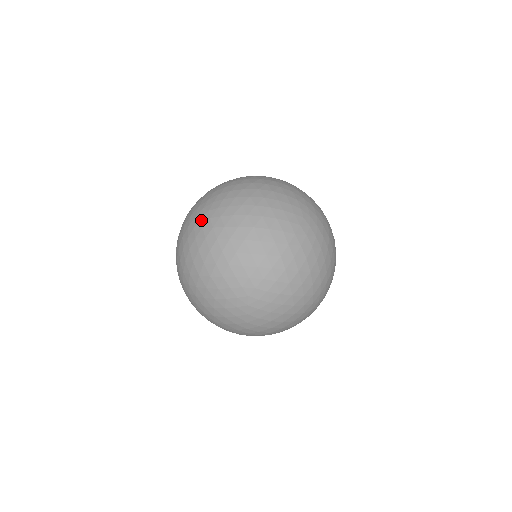
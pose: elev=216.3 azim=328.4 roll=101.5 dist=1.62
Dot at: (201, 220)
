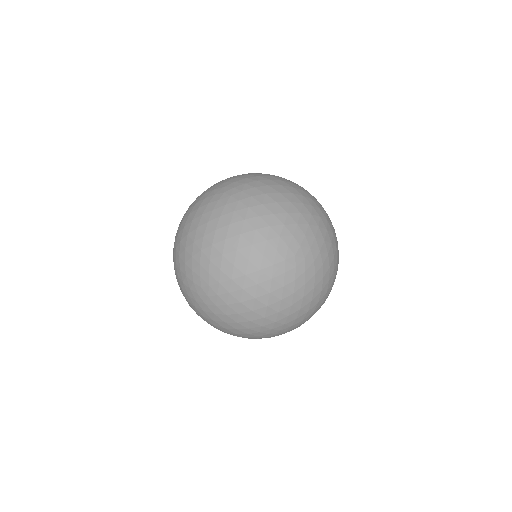
Dot at: (213, 196)
